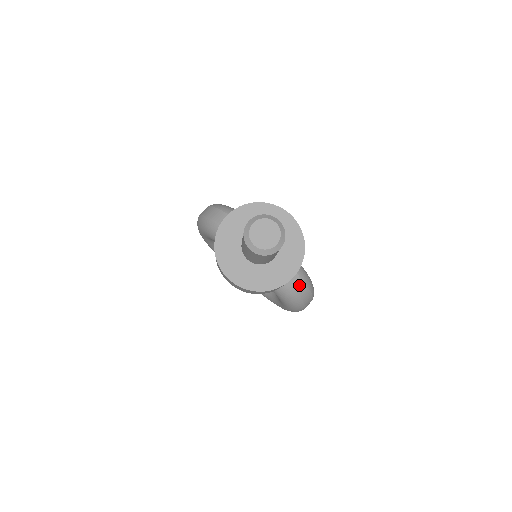
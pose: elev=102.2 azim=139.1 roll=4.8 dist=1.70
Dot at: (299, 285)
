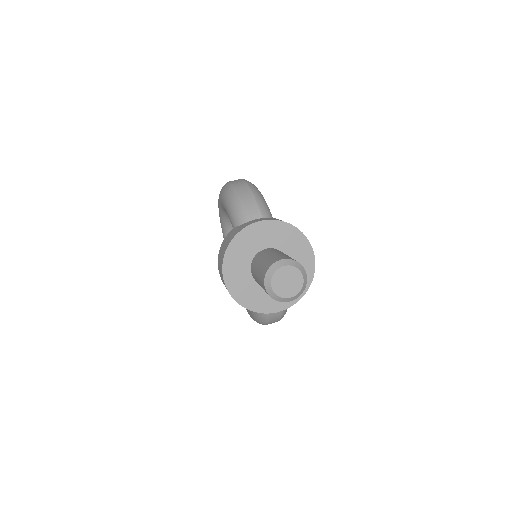
Dot at: (276, 314)
